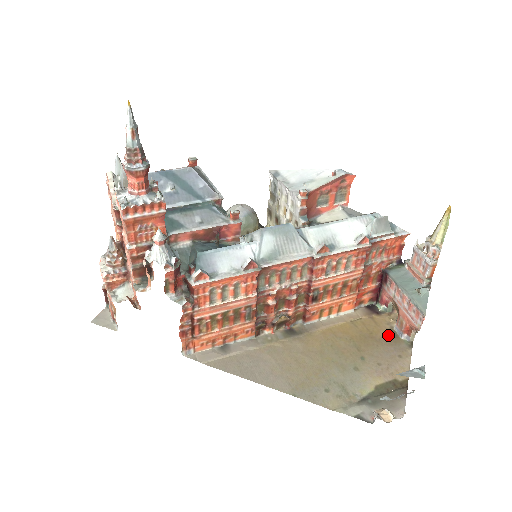
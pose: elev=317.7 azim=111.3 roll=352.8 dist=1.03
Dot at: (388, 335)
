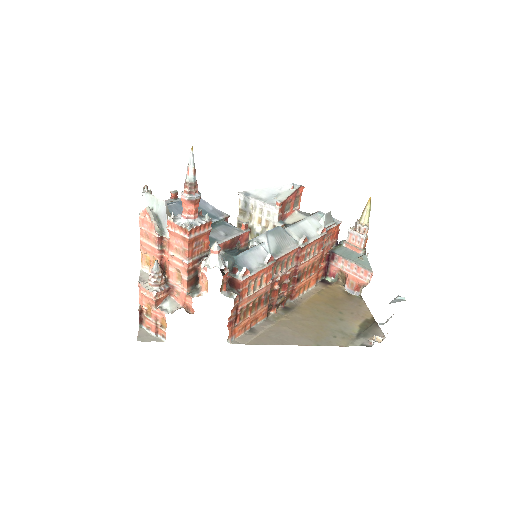
Dot at: (345, 295)
